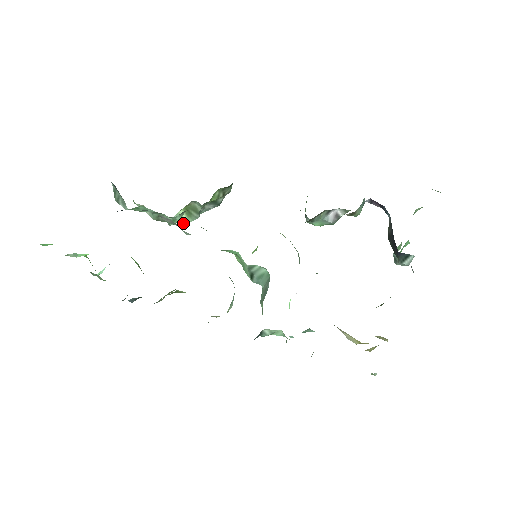
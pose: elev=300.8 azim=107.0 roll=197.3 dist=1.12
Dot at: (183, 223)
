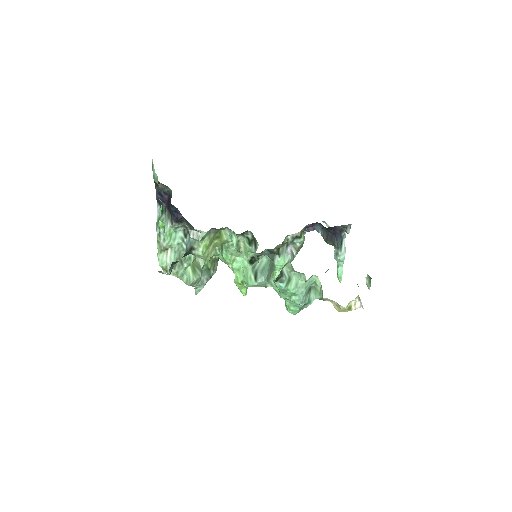
Dot at: (189, 280)
